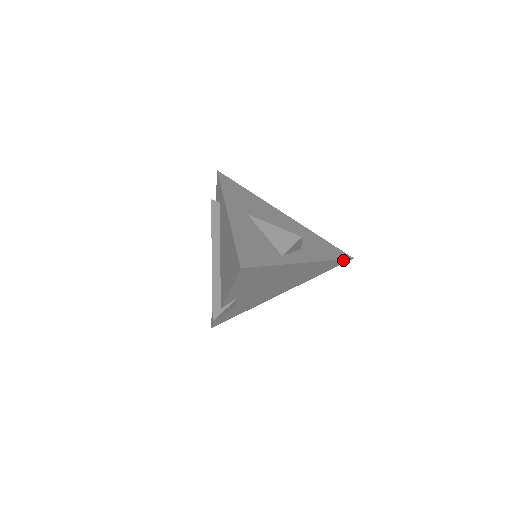
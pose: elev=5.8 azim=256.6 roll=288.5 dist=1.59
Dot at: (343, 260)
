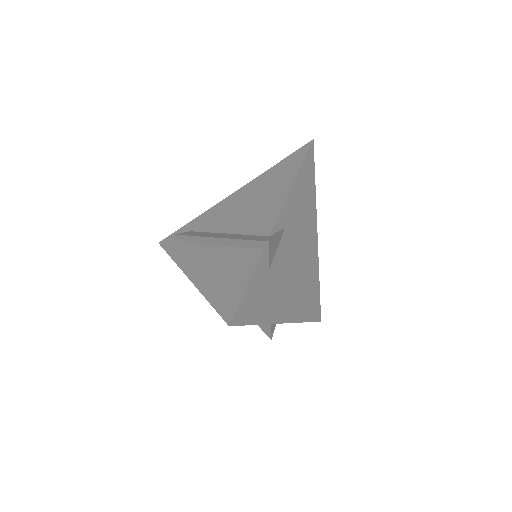
Dot at: (319, 308)
